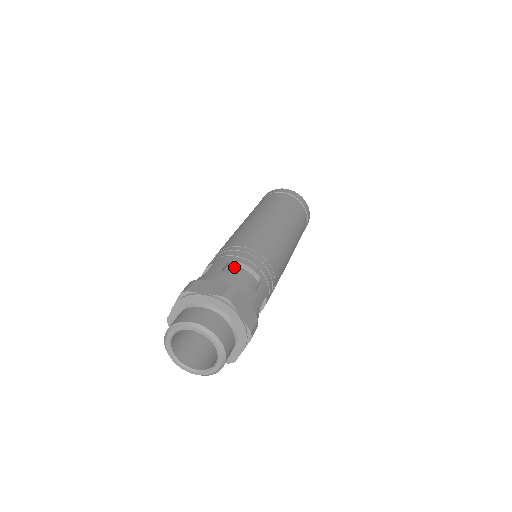
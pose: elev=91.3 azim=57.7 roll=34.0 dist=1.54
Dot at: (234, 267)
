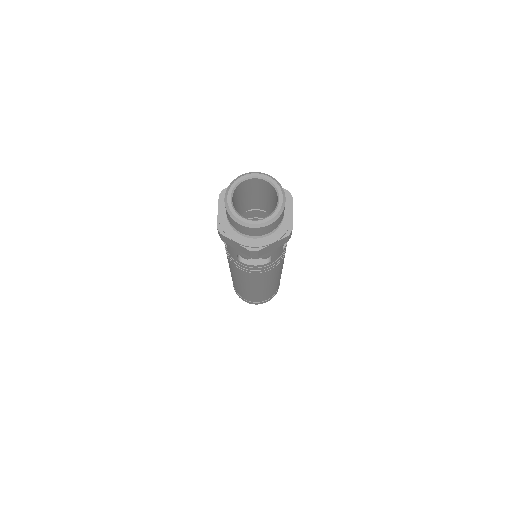
Dot at: occluded
